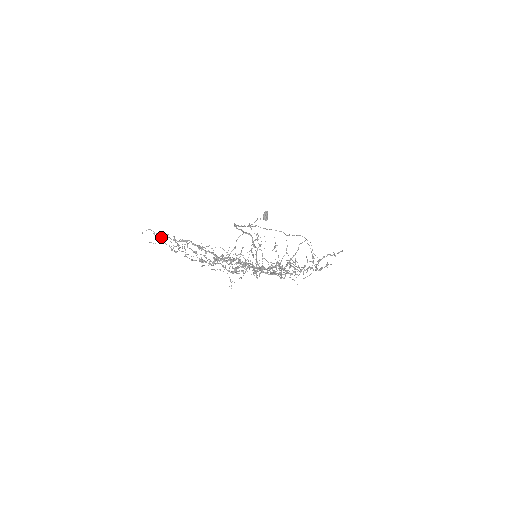
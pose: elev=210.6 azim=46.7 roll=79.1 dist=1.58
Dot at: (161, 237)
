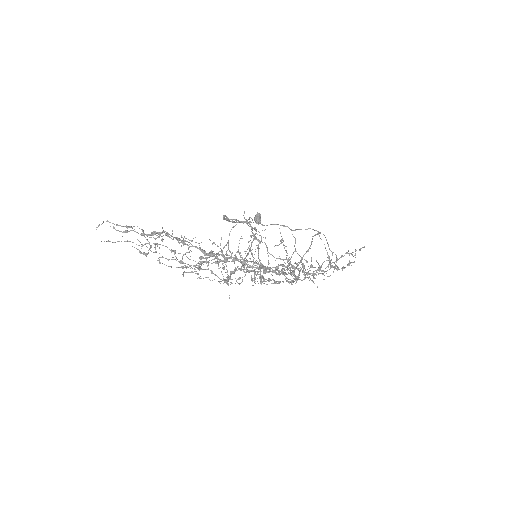
Dot at: (124, 231)
